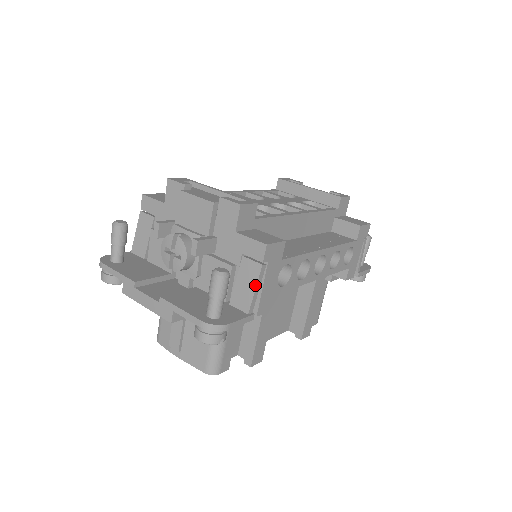
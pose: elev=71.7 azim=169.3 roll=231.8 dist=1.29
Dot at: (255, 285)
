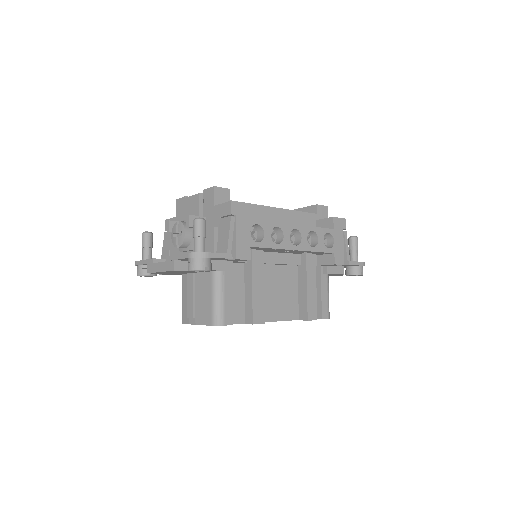
Dot at: (228, 232)
